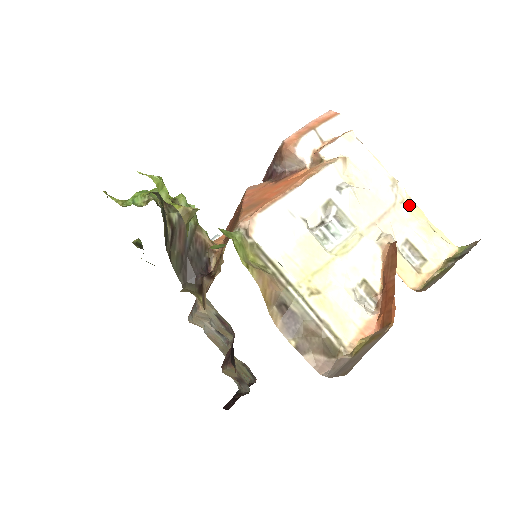
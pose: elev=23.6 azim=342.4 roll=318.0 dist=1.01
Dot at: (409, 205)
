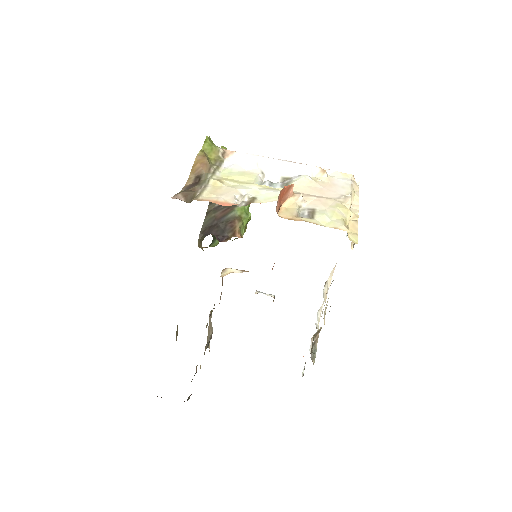
Dot at: (343, 204)
